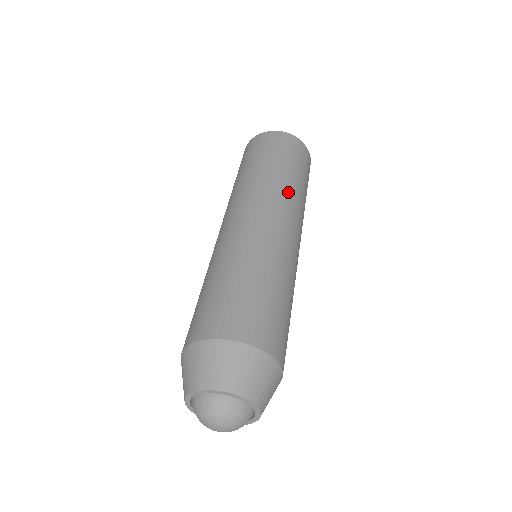
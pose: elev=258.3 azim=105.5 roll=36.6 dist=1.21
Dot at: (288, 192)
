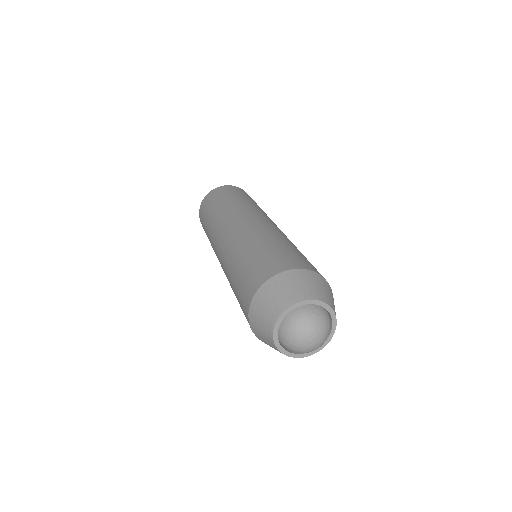
Dot at: (233, 209)
